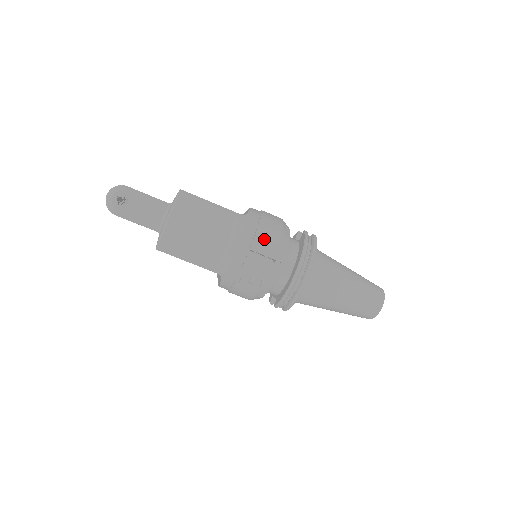
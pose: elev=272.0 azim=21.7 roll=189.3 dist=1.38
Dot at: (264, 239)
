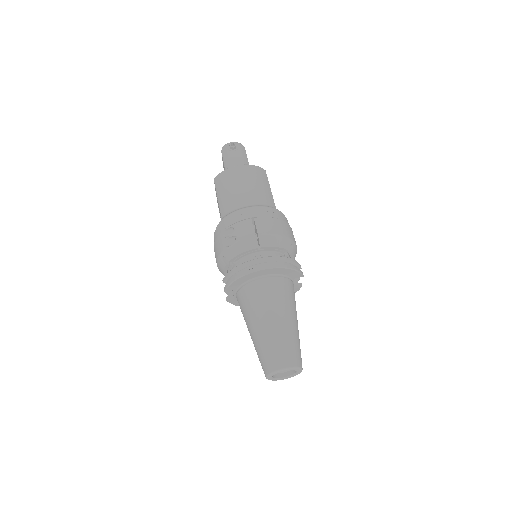
Dot at: (269, 223)
